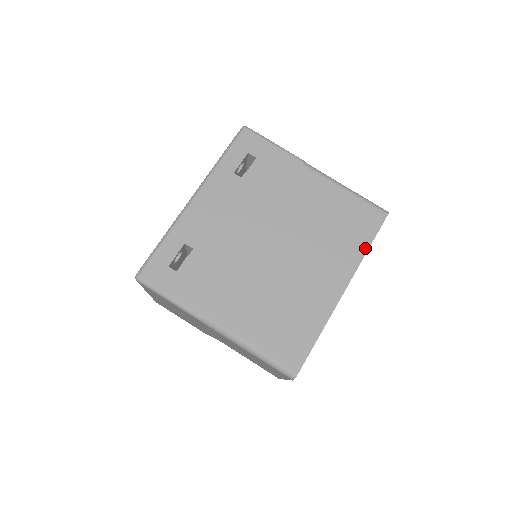
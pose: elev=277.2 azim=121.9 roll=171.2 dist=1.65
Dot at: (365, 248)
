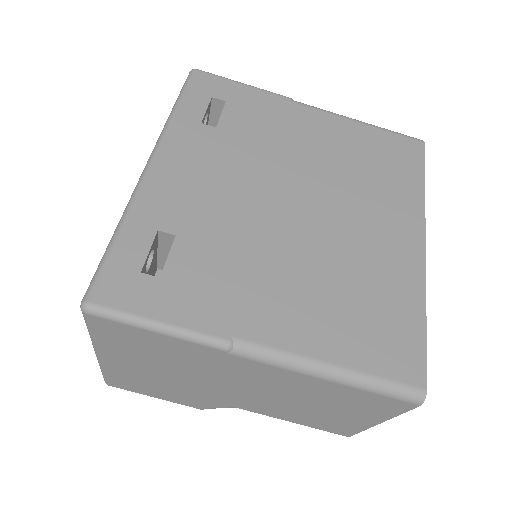
Dot at: (420, 185)
